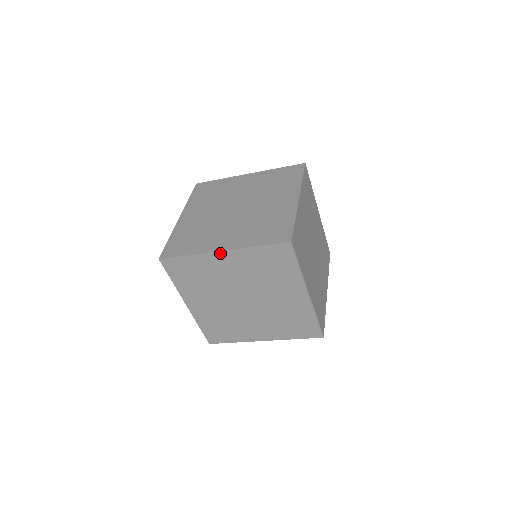
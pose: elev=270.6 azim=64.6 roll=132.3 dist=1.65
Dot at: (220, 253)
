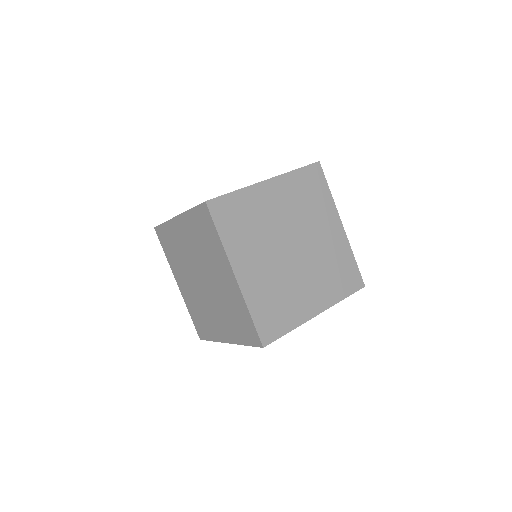
Dot at: (228, 342)
